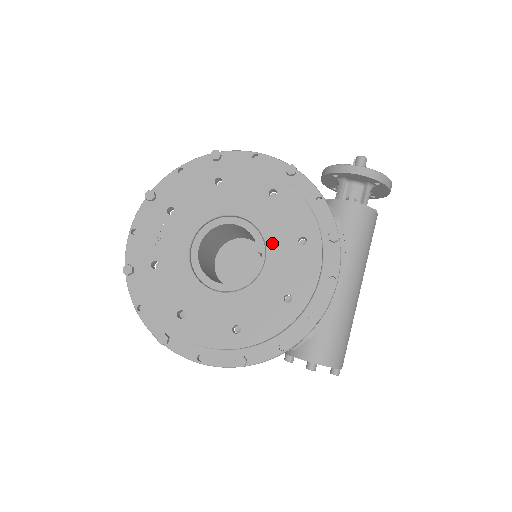
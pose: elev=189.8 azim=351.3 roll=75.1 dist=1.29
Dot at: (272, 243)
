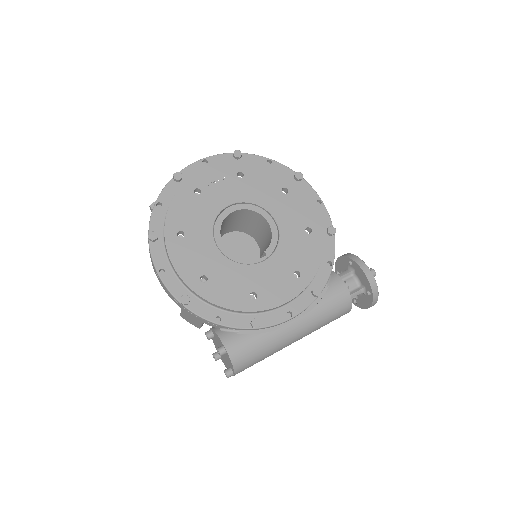
Dot at: (278, 256)
